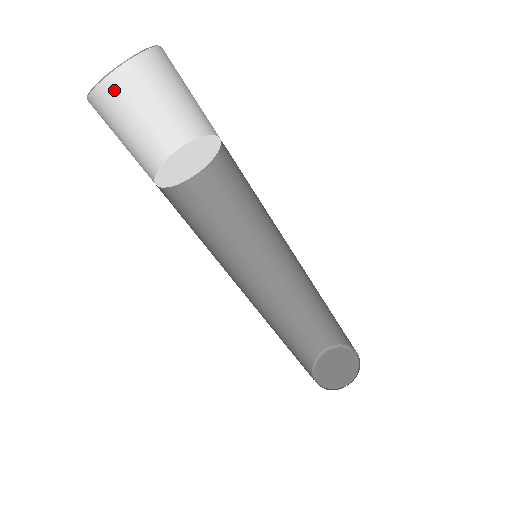
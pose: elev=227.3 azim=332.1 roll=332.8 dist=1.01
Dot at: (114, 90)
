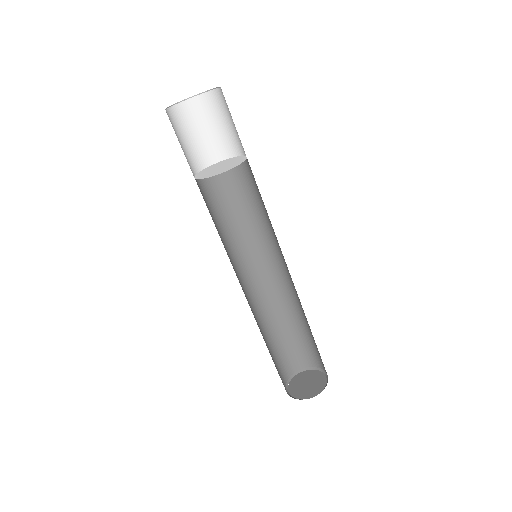
Dot at: (196, 107)
